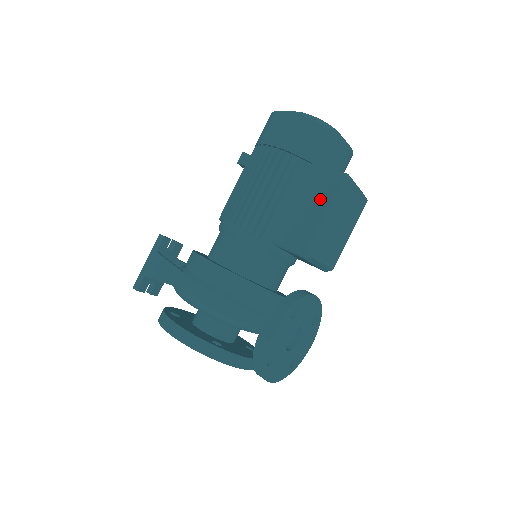
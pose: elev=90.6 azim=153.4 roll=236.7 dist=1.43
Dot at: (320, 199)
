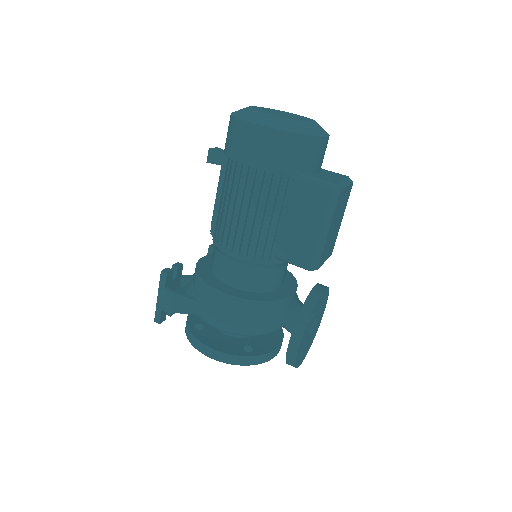
Dot at: (313, 215)
